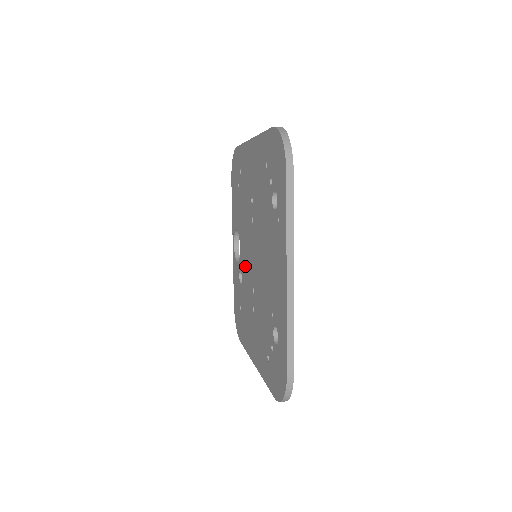
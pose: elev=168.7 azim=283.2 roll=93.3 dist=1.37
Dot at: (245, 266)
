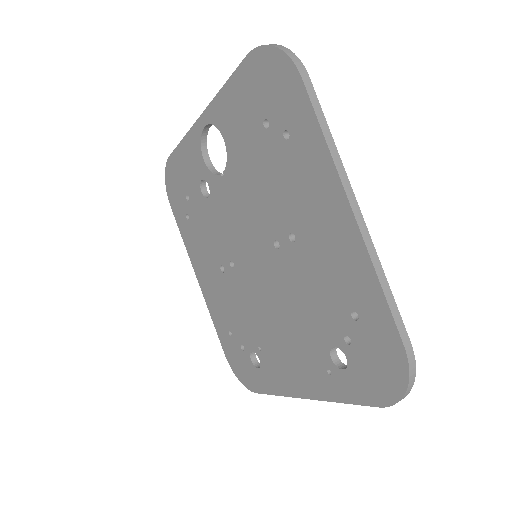
Dot at: (226, 215)
